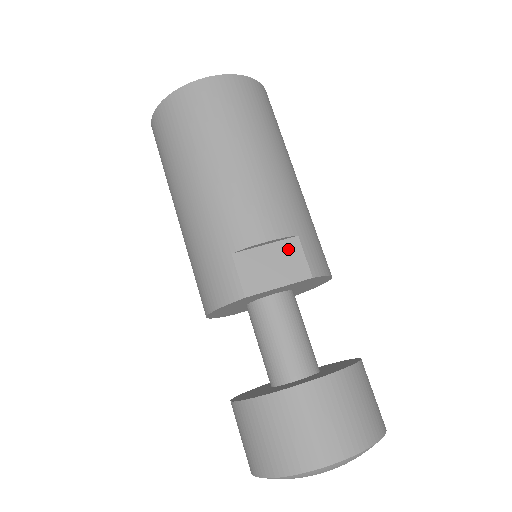
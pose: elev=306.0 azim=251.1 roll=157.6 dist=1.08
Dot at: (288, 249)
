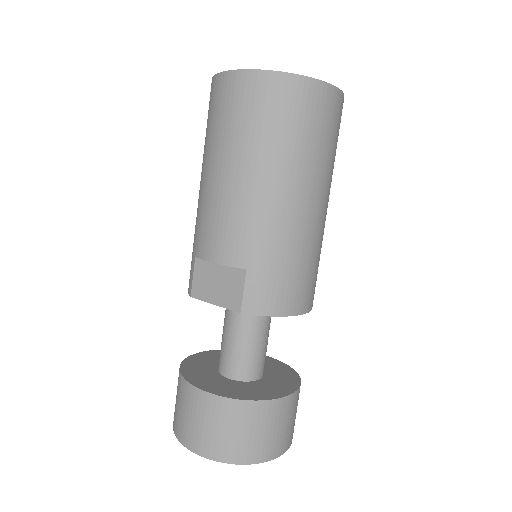
Dot at: (234, 277)
